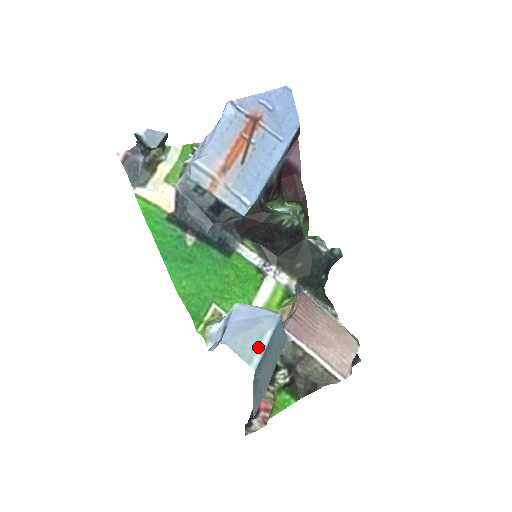
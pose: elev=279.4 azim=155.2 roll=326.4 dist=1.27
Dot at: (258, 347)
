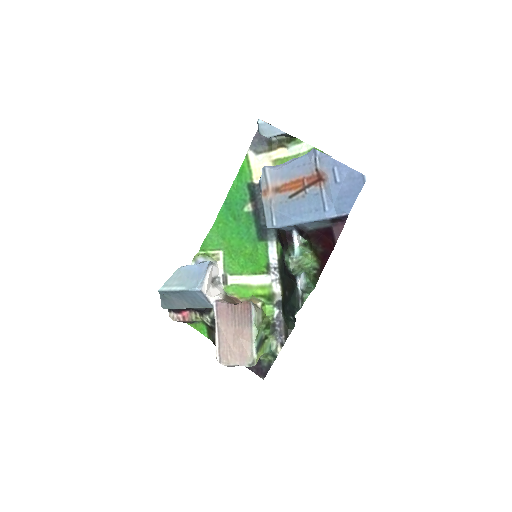
Dot at: (174, 286)
